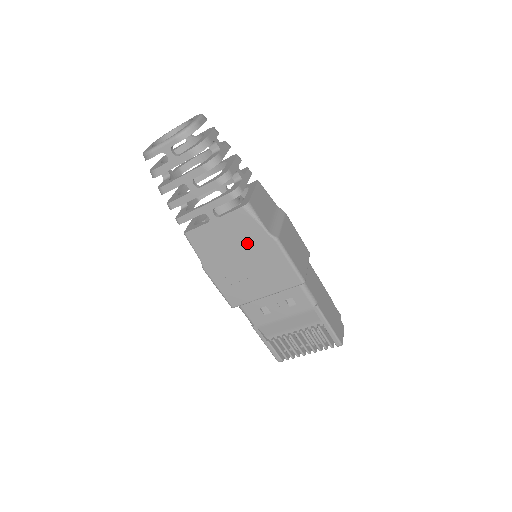
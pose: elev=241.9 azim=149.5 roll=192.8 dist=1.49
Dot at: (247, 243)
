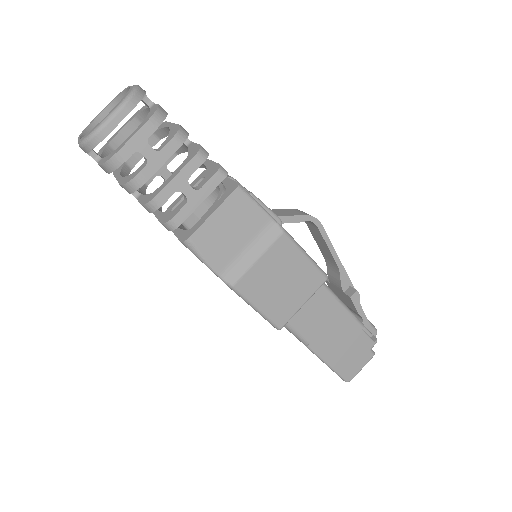
Dot at: occluded
